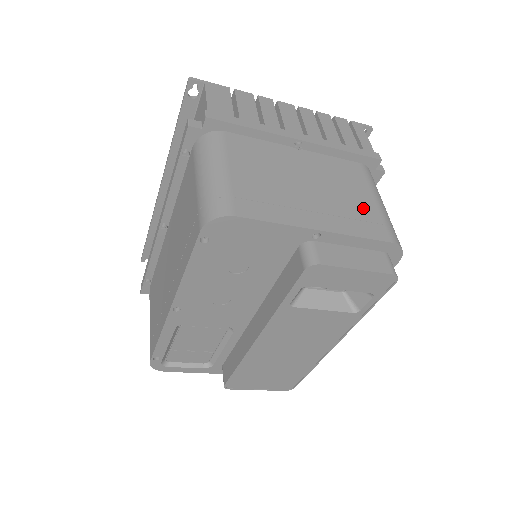
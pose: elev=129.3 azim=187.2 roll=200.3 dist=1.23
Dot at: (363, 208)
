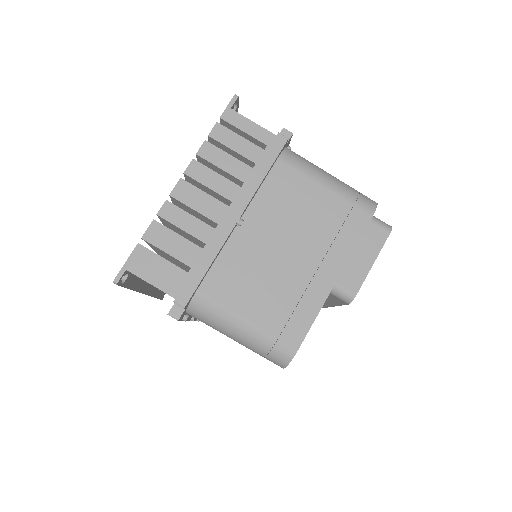
Dot at: (329, 212)
